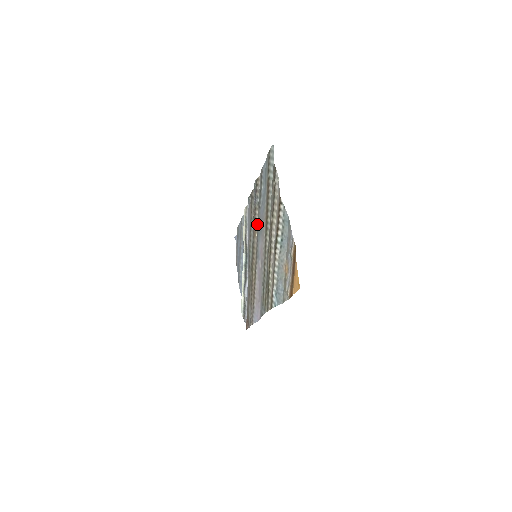
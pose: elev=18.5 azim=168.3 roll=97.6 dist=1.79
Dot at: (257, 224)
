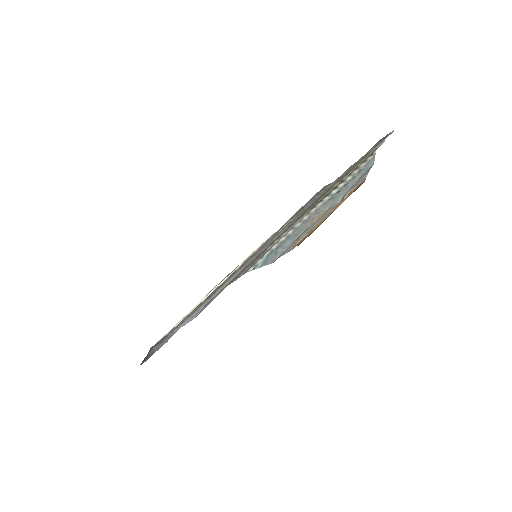
Dot at: occluded
